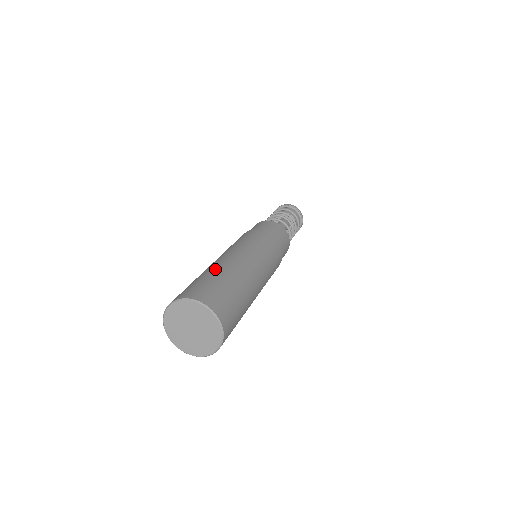
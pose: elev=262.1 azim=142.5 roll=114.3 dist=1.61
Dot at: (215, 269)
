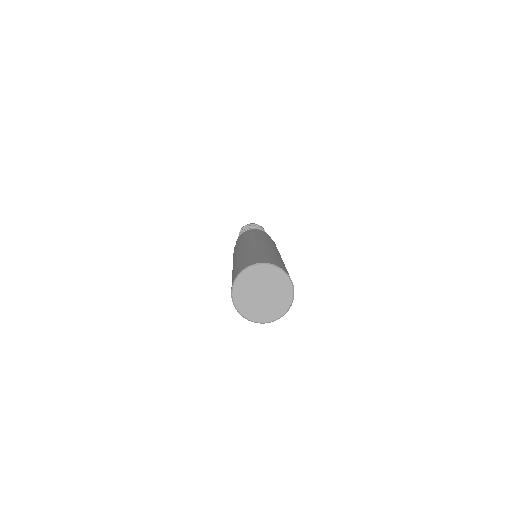
Dot at: (271, 252)
